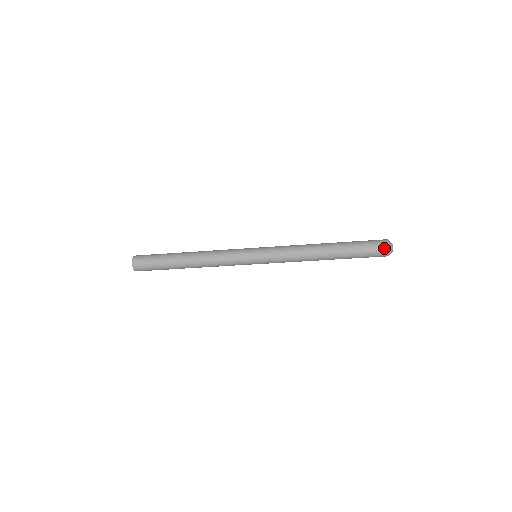
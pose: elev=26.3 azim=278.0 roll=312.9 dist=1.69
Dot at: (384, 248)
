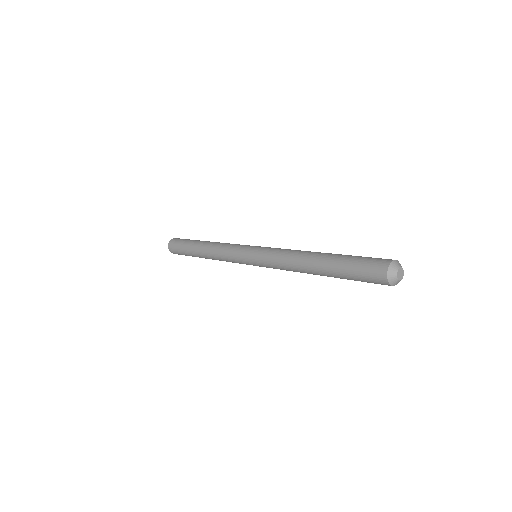
Dot at: occluded
